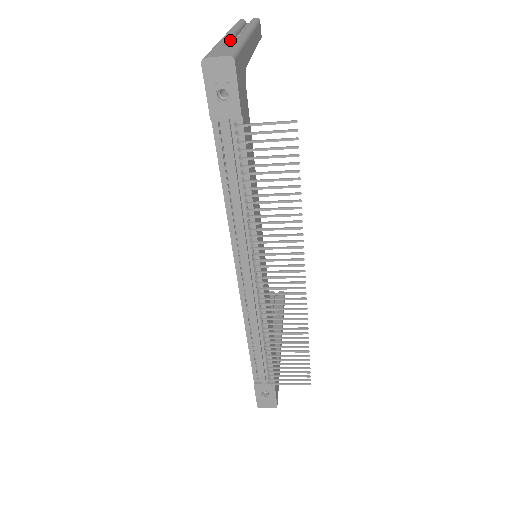
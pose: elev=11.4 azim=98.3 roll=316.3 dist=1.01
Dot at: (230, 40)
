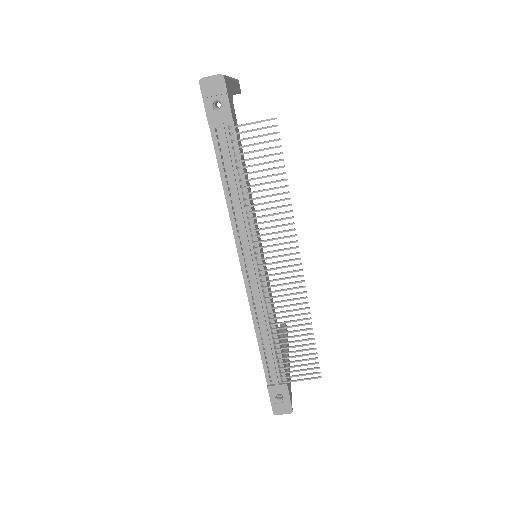
Dot at: occluded
